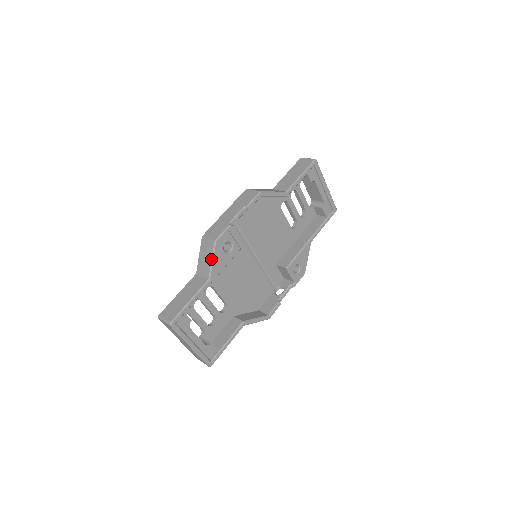
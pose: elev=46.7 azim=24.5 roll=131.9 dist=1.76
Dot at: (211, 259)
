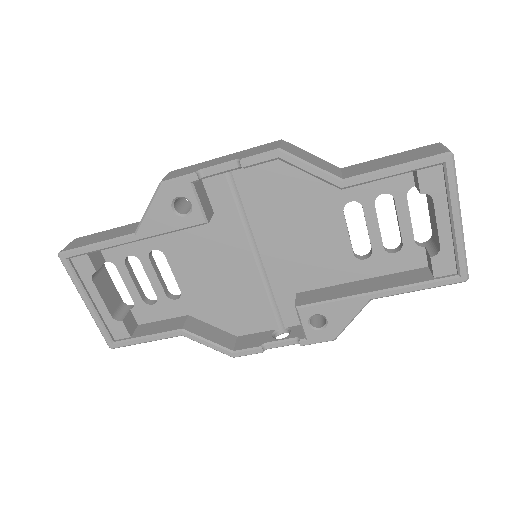
Dot at: occluded
